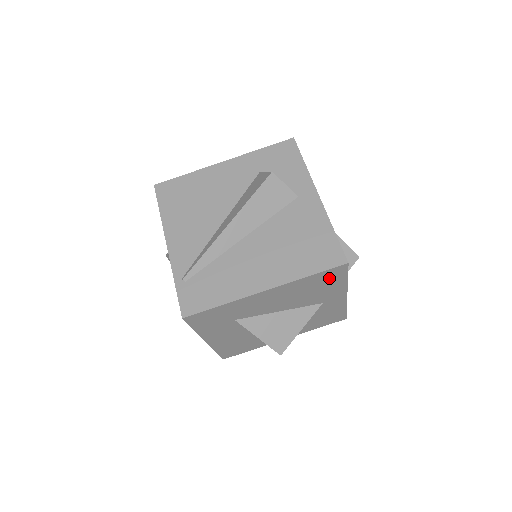
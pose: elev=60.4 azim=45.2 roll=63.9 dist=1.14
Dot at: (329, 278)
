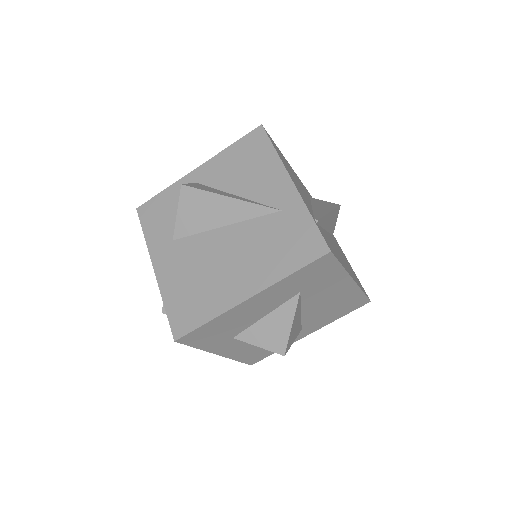
Dot at: (351, 305)
